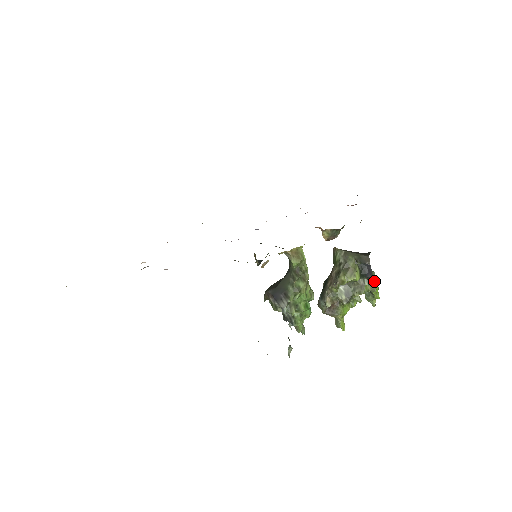
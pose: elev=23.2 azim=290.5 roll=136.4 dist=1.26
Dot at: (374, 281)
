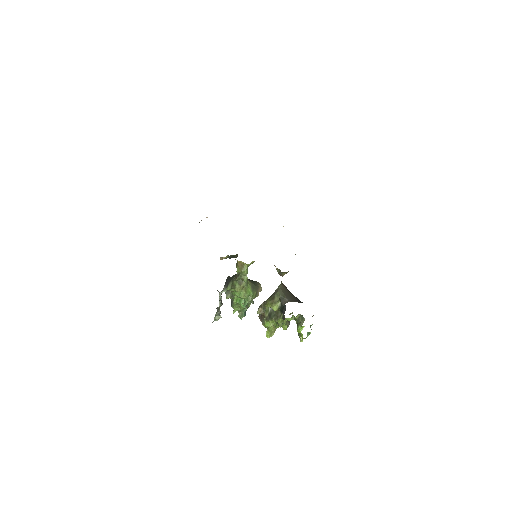
Dot at: (301, 324)
